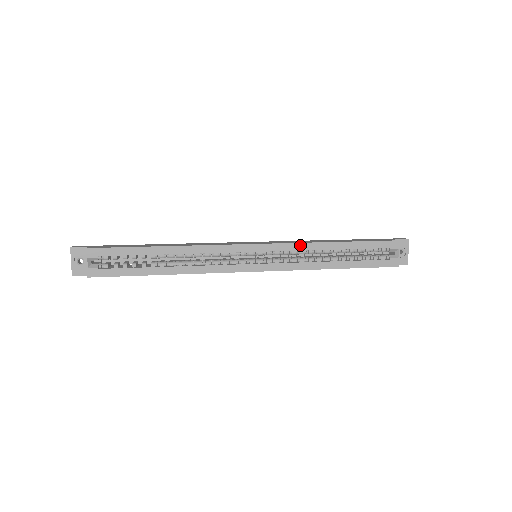
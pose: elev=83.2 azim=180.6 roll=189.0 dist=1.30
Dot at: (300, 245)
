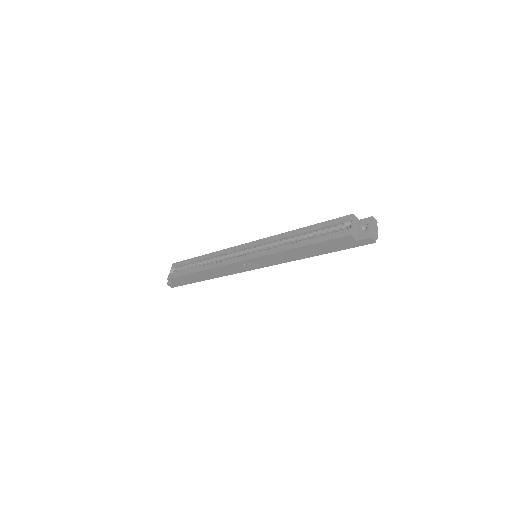
Dot at: (277, 236)
